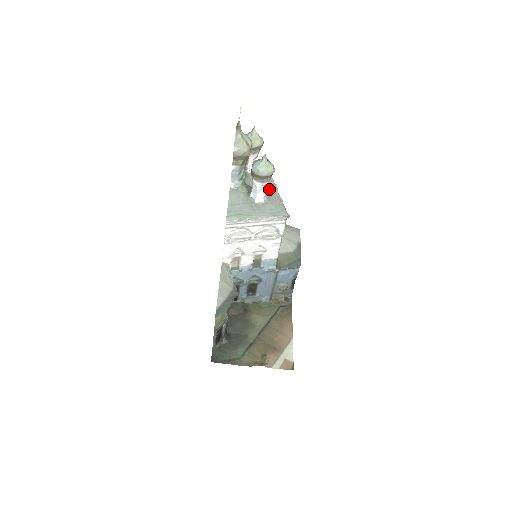
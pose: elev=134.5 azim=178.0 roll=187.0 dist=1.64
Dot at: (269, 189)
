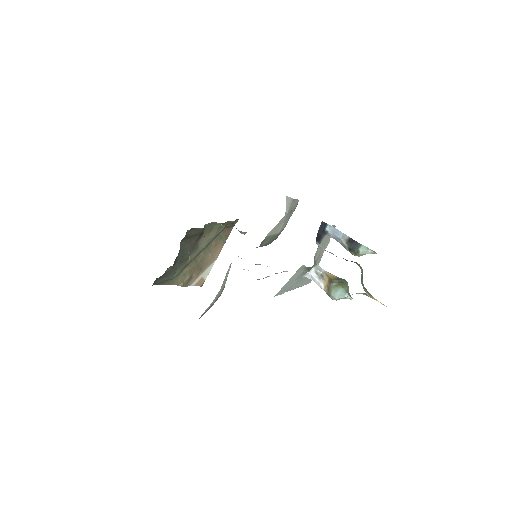
Dot at: (322, 252)
